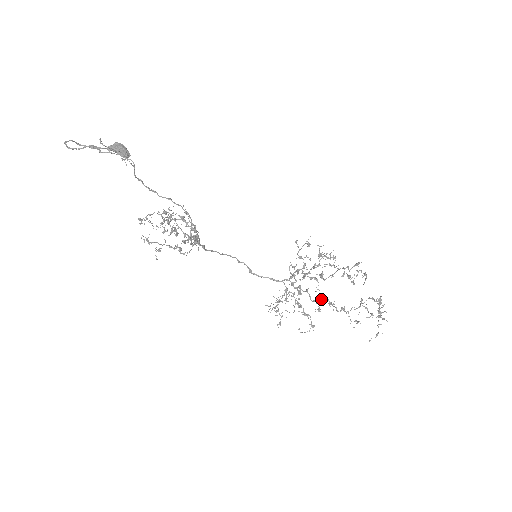
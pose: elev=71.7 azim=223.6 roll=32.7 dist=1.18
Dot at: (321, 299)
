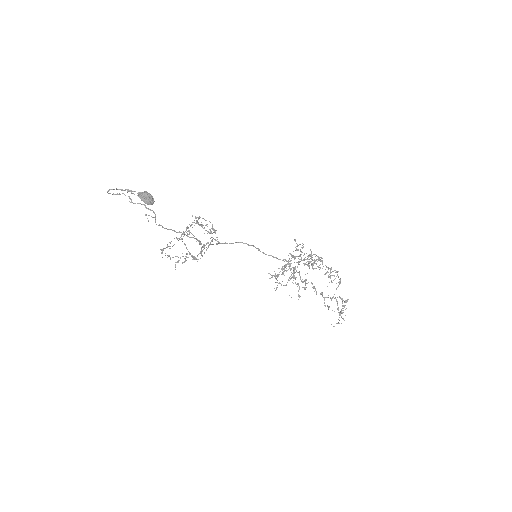
Dot at: occluded
